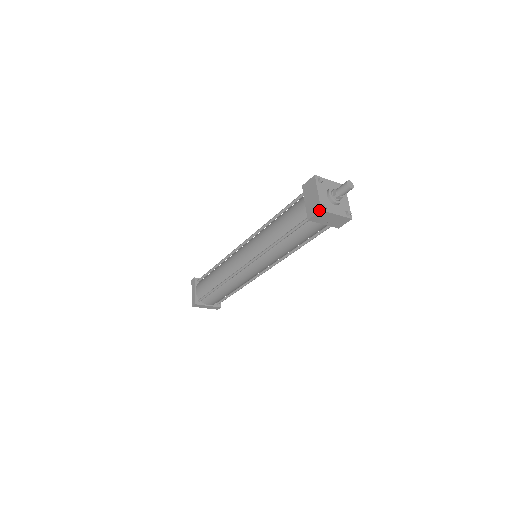
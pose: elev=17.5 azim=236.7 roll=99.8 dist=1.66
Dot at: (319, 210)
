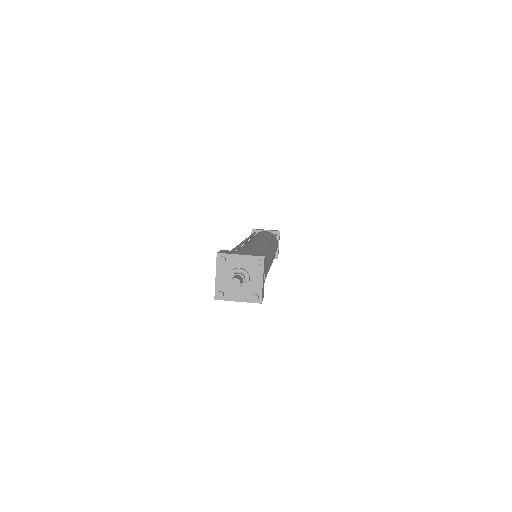
Dot at: (214, 297)
